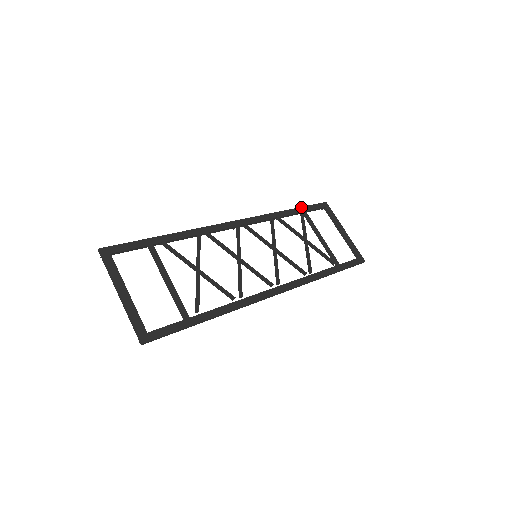
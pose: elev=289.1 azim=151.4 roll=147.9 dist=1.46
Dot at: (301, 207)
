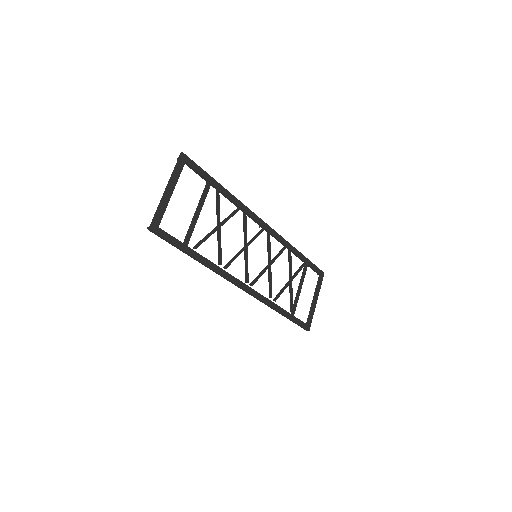
Dot at: (308, 259)
